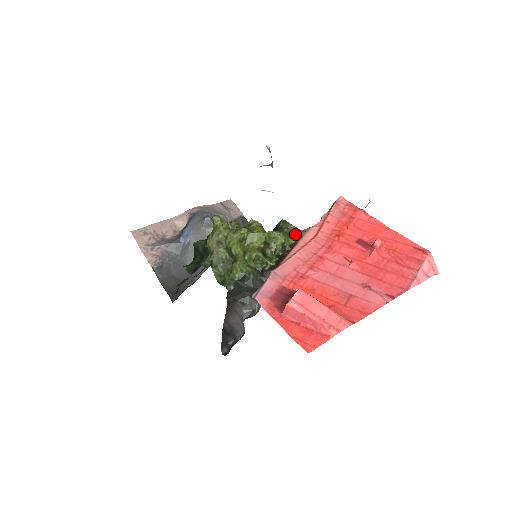
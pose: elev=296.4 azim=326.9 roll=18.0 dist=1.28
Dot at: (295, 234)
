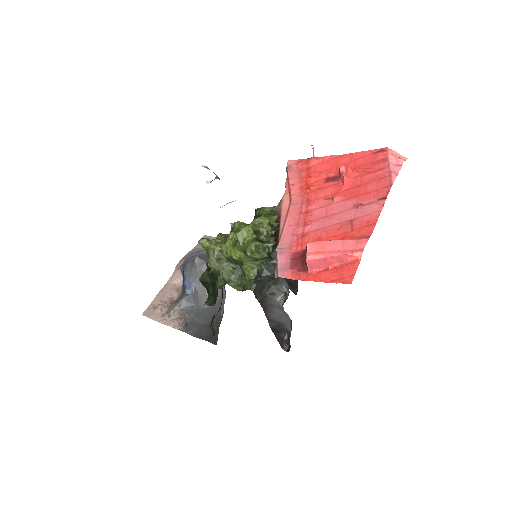
Dot at: (274, 211)
